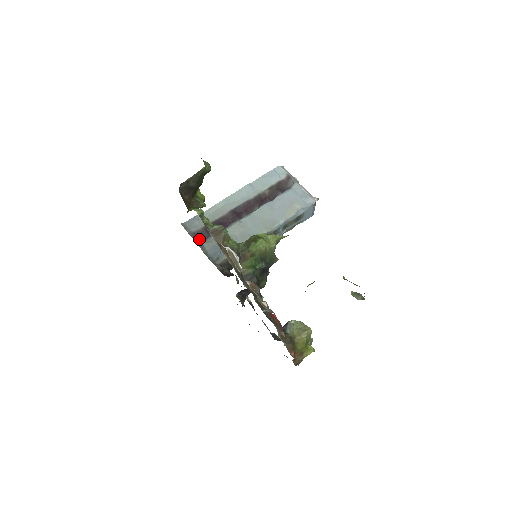
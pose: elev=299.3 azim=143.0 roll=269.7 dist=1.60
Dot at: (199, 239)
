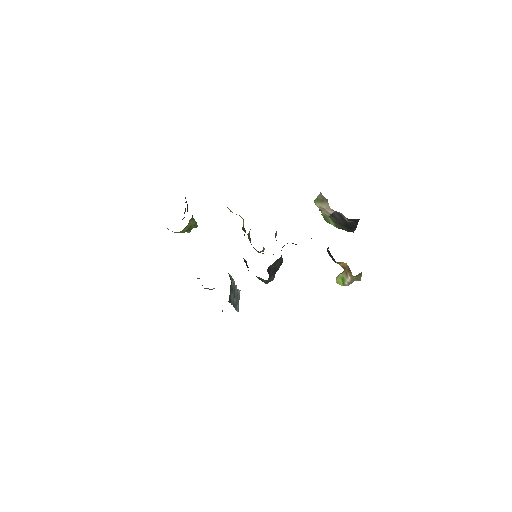
Dot at: occluded
